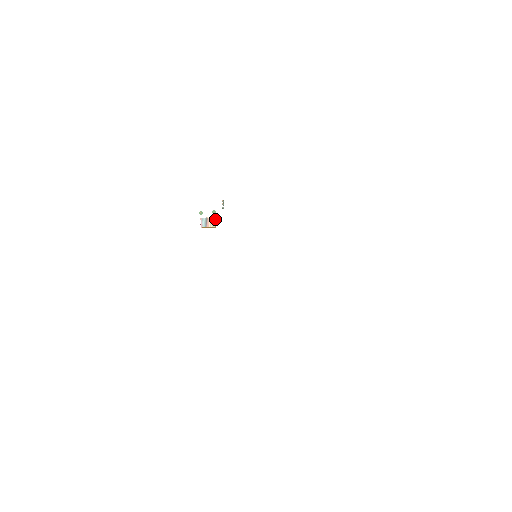
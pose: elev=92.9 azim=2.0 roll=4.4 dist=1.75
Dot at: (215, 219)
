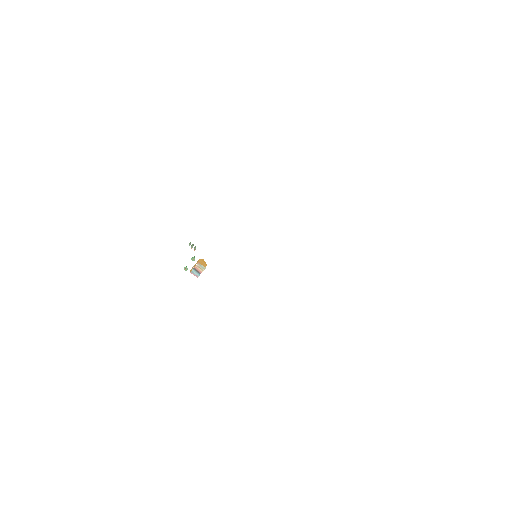
Dot at: (199, 261)
